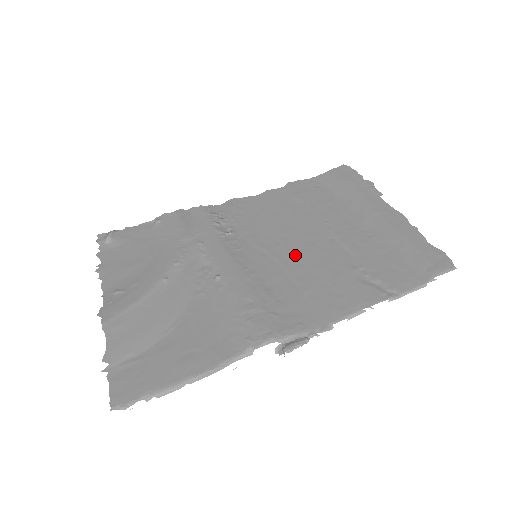
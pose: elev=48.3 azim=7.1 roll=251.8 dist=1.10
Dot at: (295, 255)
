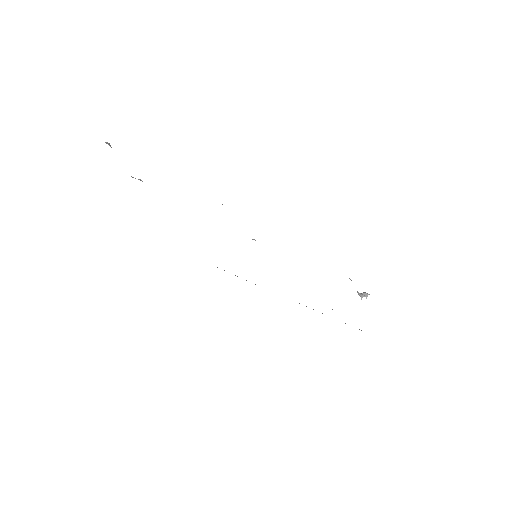
Dot at: occluded
